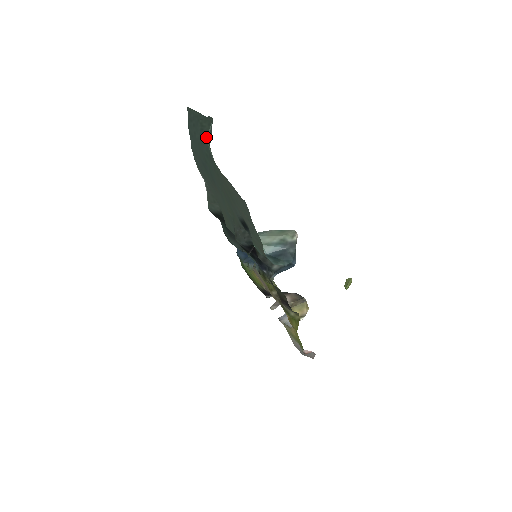
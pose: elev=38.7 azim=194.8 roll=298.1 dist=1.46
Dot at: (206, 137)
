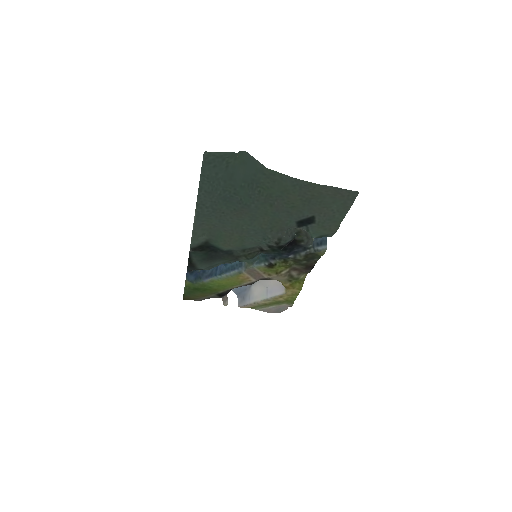
Dot at: occluded
